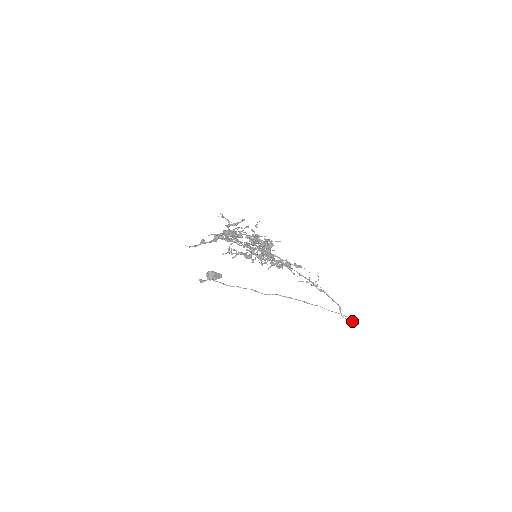
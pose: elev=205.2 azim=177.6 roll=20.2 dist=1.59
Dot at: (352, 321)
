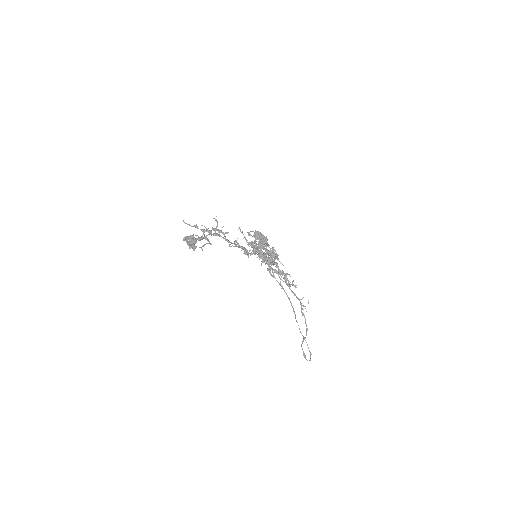
Dot at: (305, 355)
